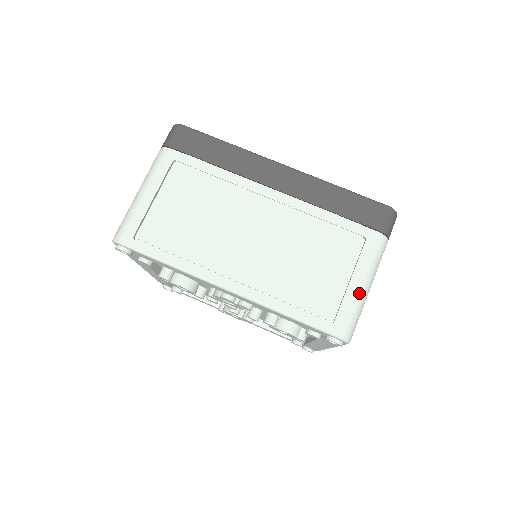
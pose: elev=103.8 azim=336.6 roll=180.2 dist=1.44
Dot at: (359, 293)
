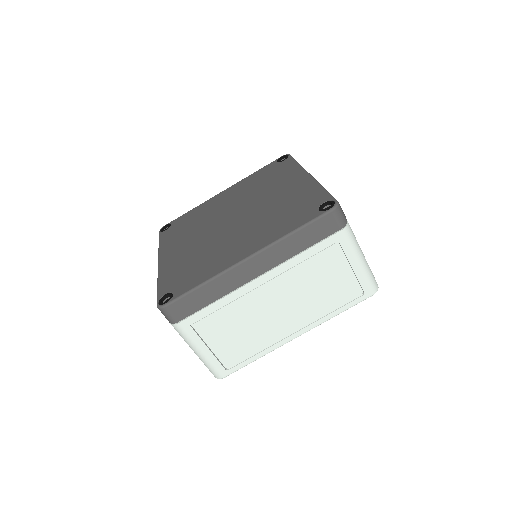
Dot at: (363, 268)
